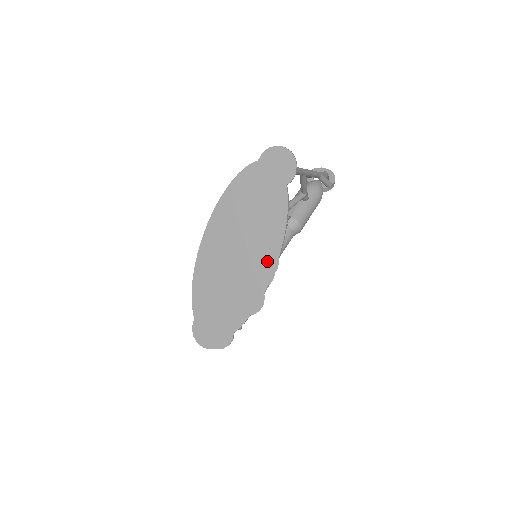
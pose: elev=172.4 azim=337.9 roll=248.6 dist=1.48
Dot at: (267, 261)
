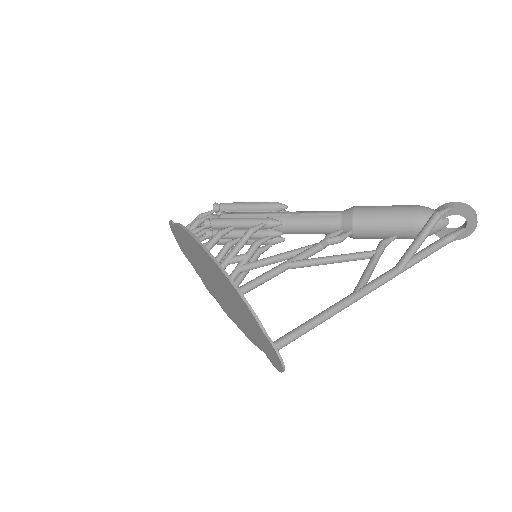
Dot at: (226, 309)
